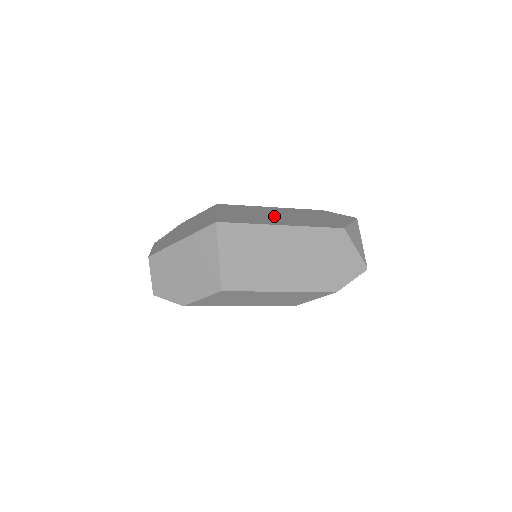
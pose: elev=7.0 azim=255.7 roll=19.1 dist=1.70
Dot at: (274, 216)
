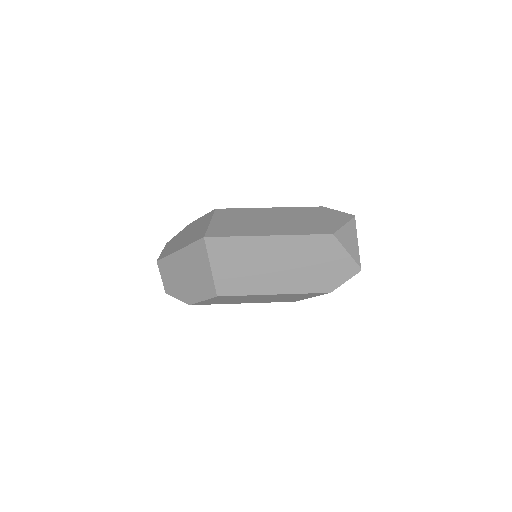
Dot at: (266, 222)
